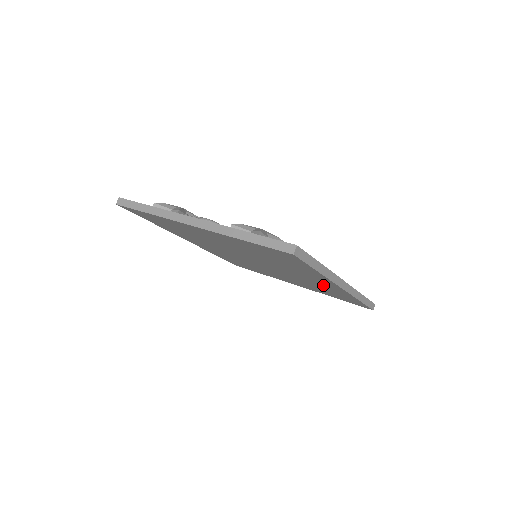
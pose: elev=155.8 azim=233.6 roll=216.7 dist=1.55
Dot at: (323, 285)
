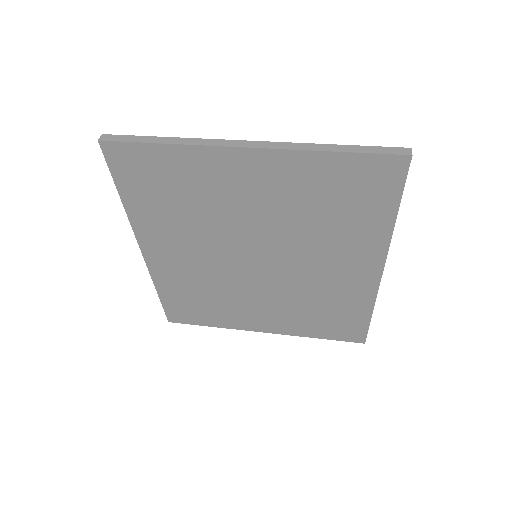
Dot at: (344, 284)
